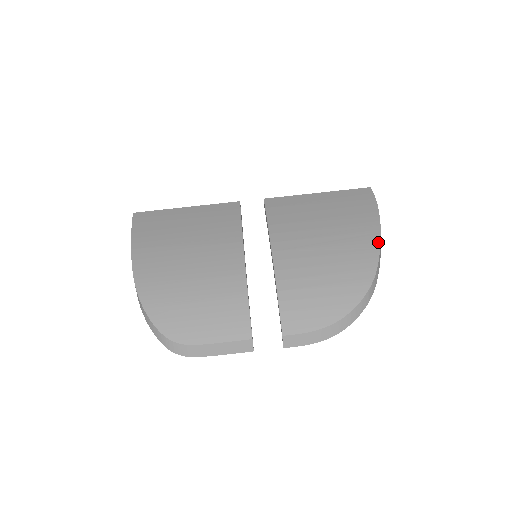
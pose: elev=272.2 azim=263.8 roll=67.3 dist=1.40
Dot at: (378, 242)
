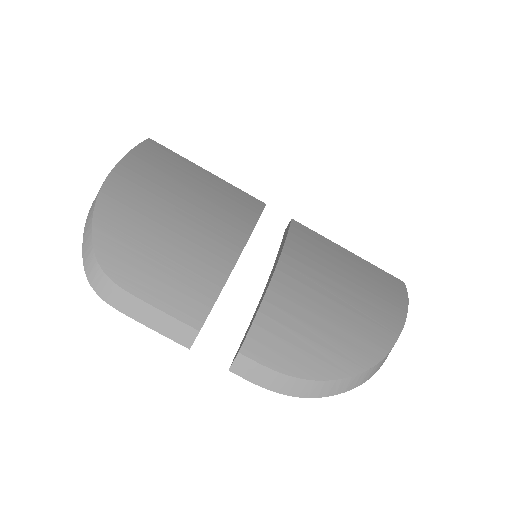
Dot at: (399, 329)
